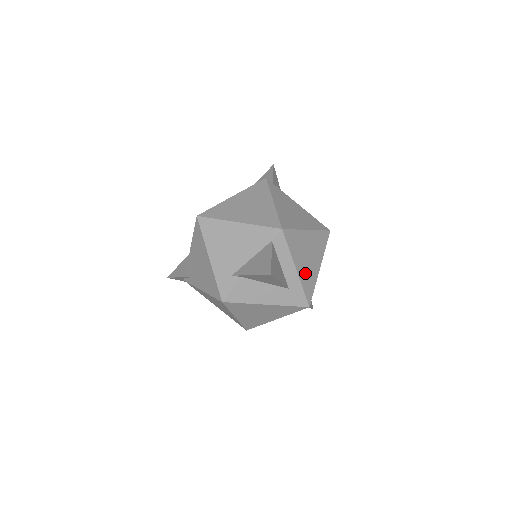
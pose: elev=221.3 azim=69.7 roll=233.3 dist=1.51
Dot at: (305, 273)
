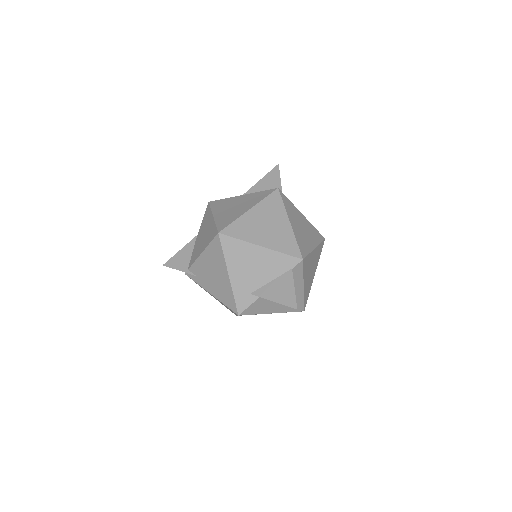
Dot at: (307, 286)
